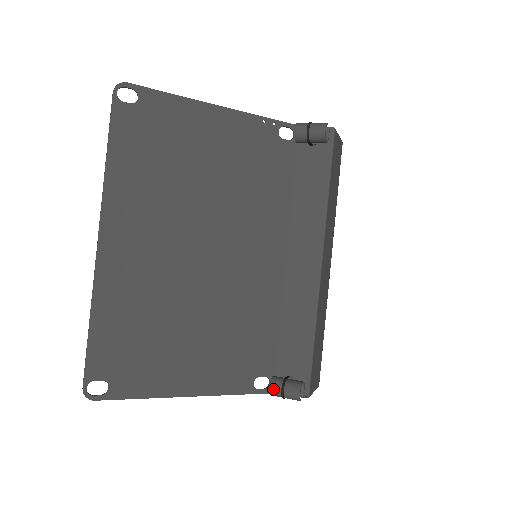
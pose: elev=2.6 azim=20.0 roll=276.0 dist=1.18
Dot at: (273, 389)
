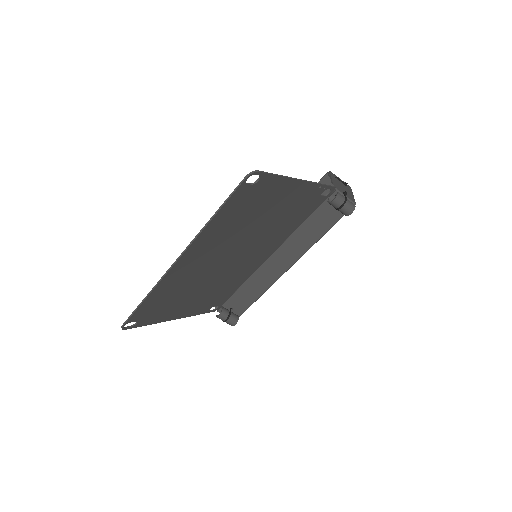
Dot at: (221, 317)
